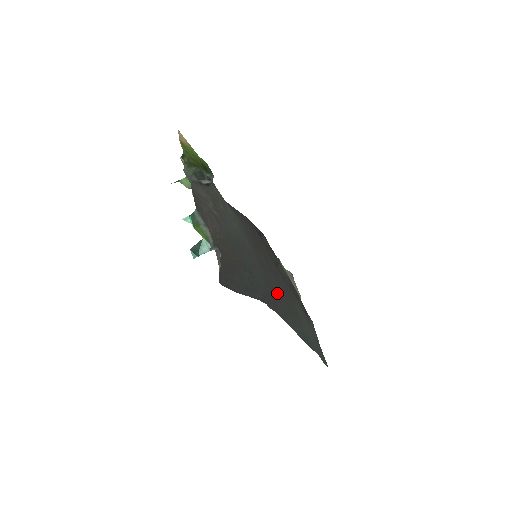
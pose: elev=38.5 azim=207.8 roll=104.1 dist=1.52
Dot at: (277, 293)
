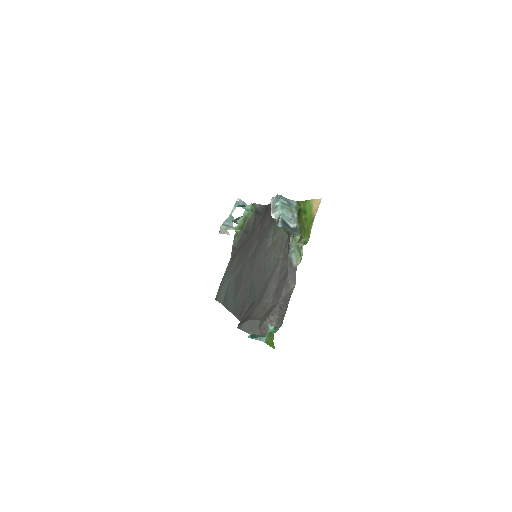
Dot at: (242, 281)
